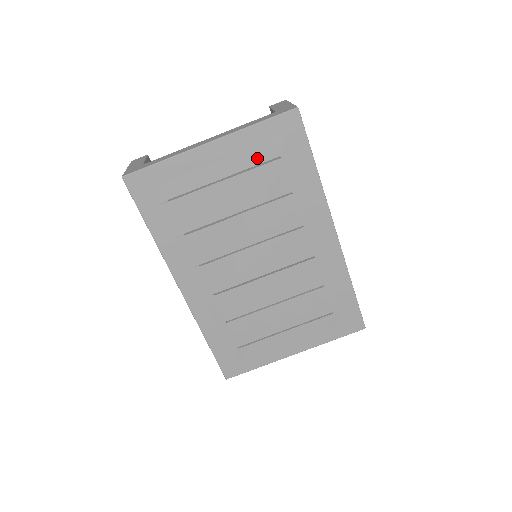
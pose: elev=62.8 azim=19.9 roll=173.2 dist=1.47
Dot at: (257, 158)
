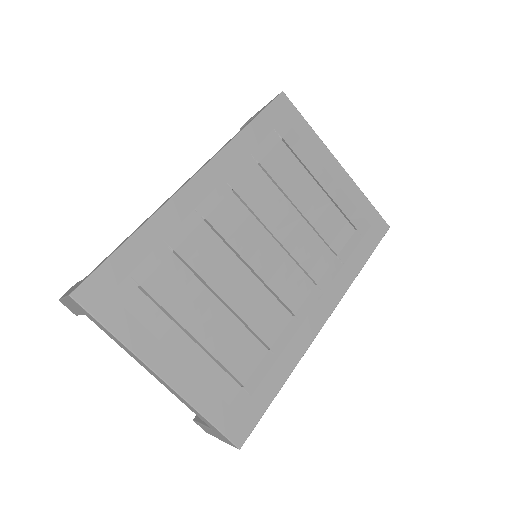
Dot at: (347, 209)
